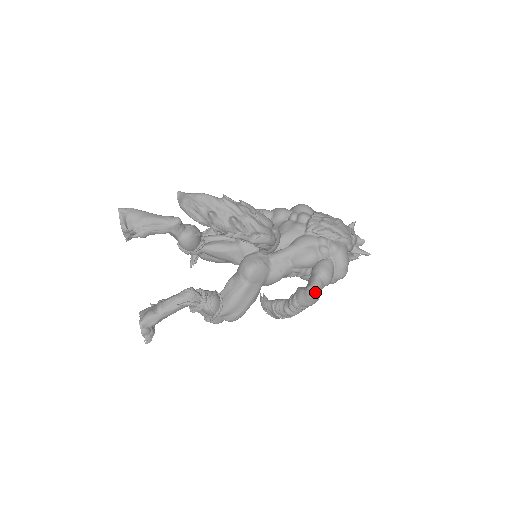
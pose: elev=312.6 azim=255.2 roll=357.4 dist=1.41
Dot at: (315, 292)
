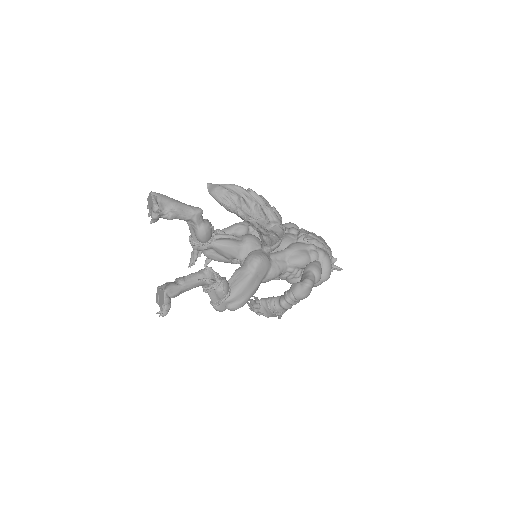
Dot at: (311, 283)
